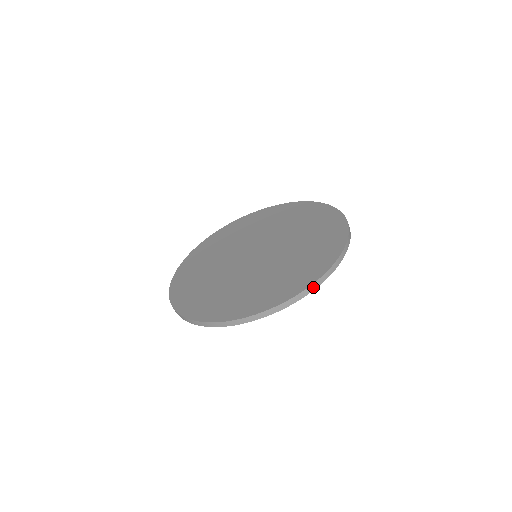
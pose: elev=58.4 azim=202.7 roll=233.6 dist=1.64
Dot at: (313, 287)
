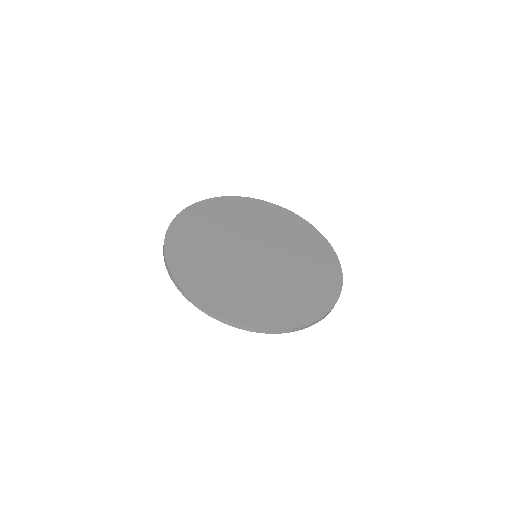
Dot at: (268, 331)
